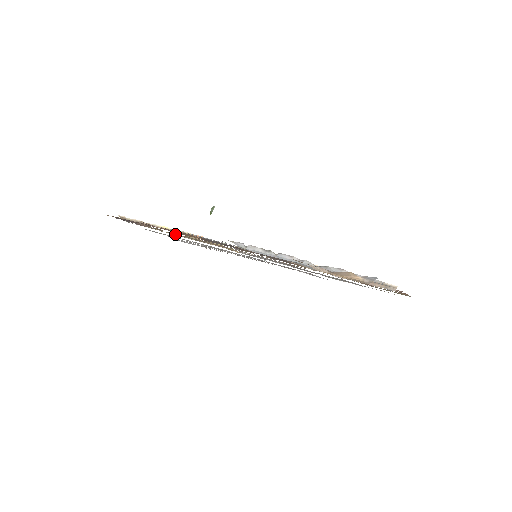
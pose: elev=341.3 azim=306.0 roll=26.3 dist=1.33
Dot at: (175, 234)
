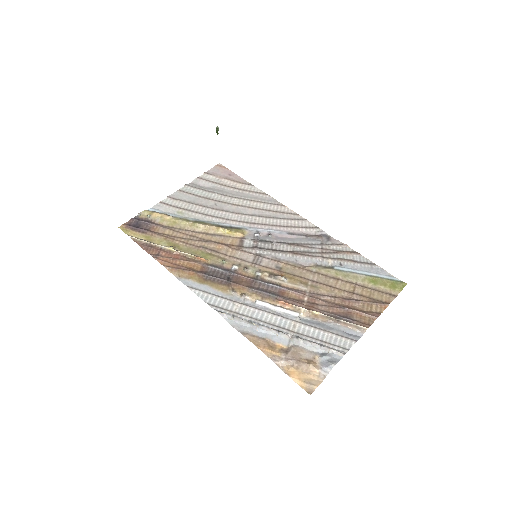
Dot at: (183, 234)
